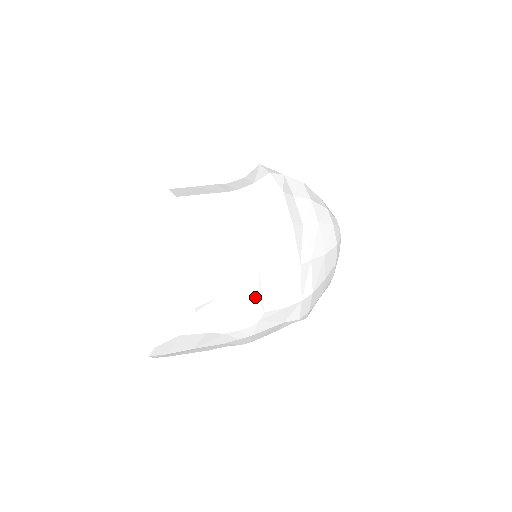
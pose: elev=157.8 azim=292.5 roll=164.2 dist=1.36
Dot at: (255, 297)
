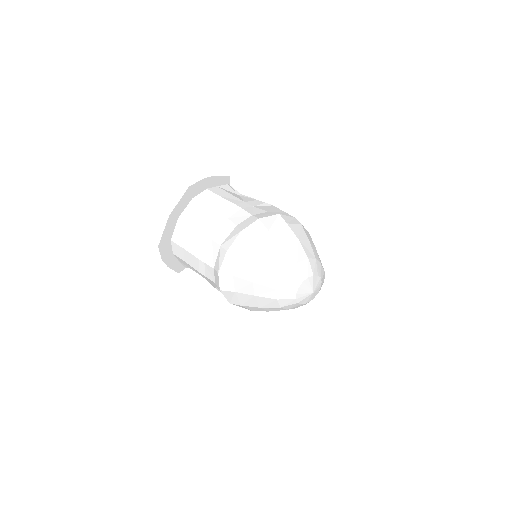
Dot at: occluded
